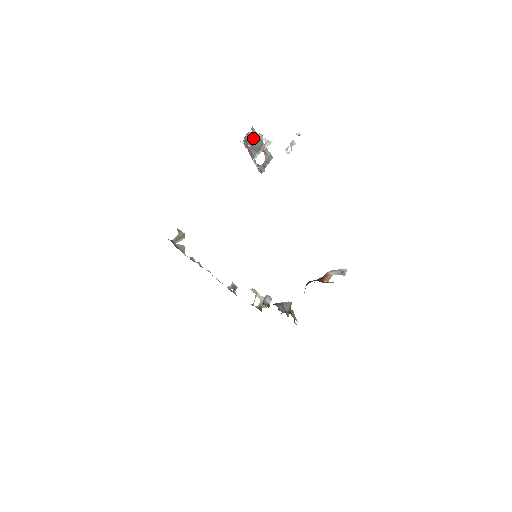
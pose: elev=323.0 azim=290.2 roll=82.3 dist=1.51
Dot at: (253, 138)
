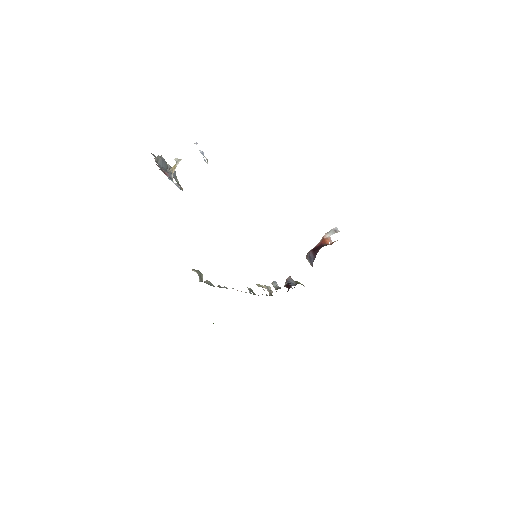
Dot at: (159, 162)
